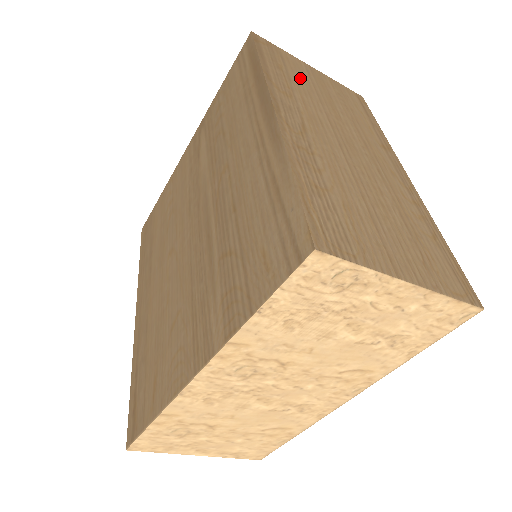
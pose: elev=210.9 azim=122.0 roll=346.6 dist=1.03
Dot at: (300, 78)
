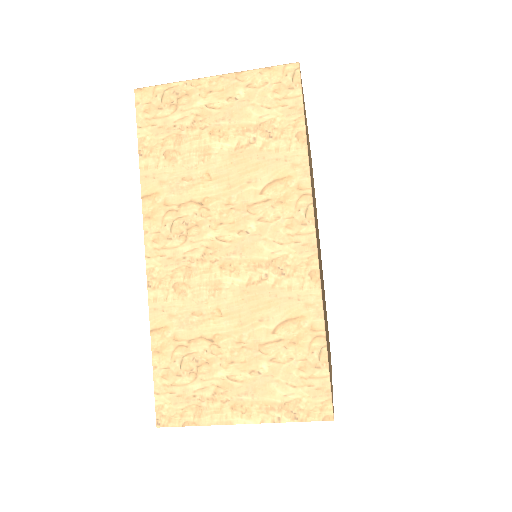
Dot at: occluded
